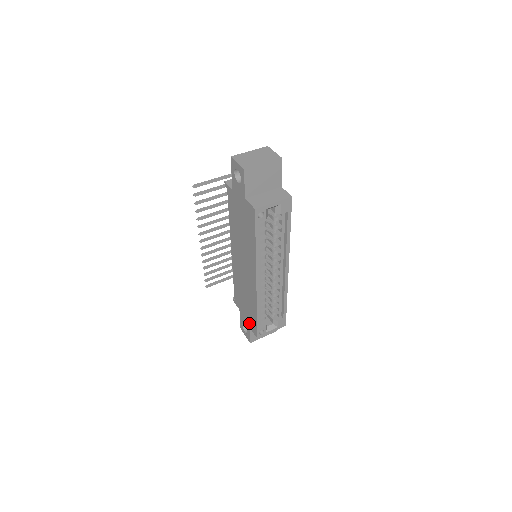
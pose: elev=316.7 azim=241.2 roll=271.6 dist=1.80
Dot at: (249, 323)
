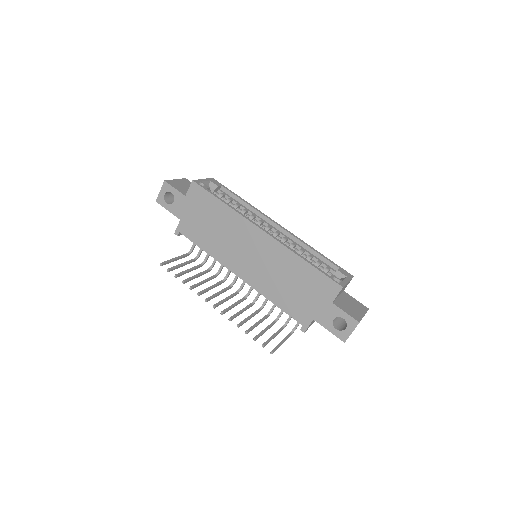
Dot at: (325, 298)
